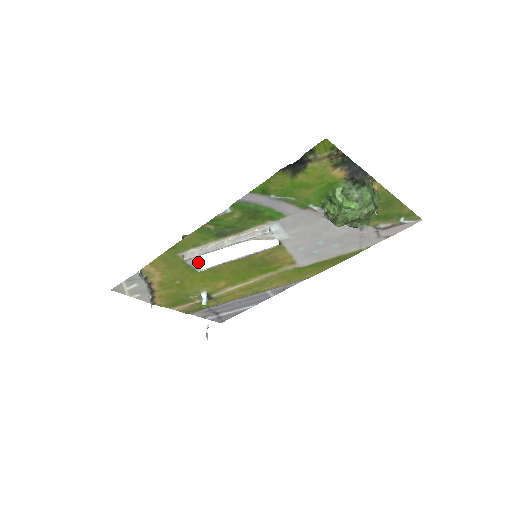
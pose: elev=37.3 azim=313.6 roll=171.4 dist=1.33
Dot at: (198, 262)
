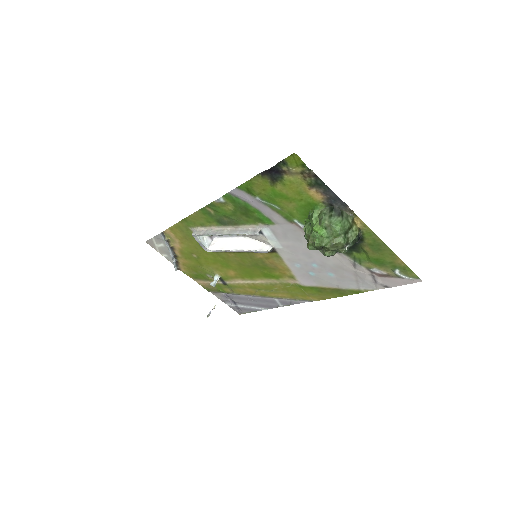
Dot at: (209, 243)
